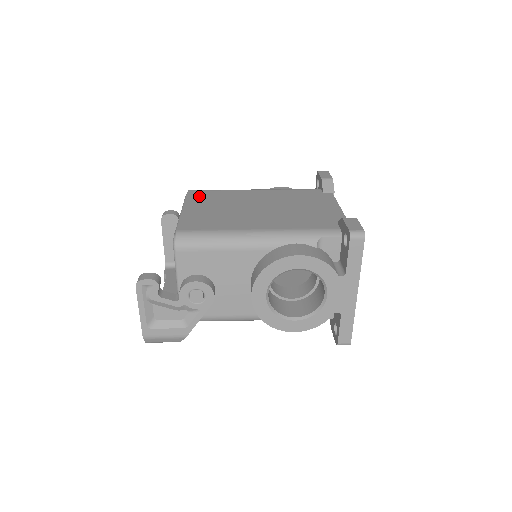
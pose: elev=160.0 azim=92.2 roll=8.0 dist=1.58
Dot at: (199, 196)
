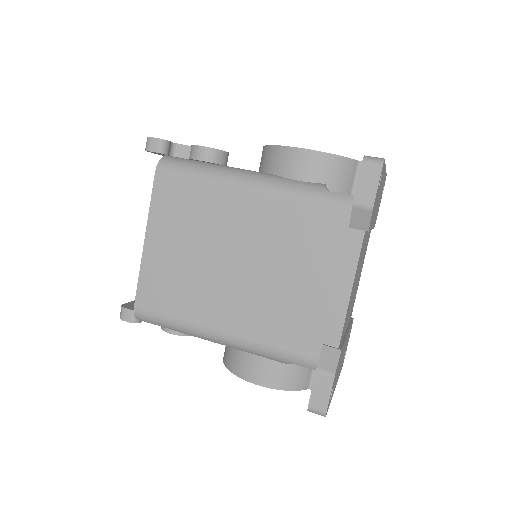
Dot at: (167, 200)
